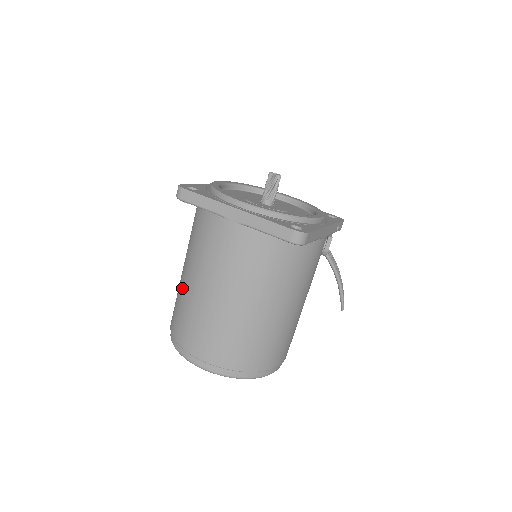
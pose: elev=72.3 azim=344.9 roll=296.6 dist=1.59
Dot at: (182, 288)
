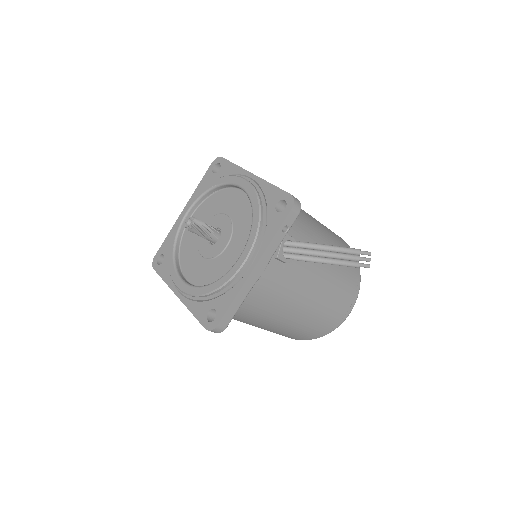
Dot at: occluded
